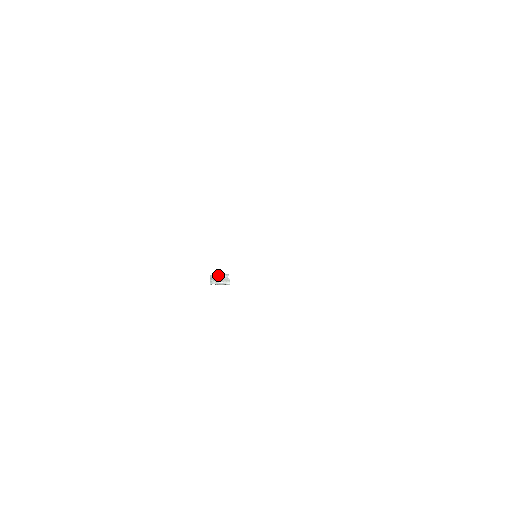
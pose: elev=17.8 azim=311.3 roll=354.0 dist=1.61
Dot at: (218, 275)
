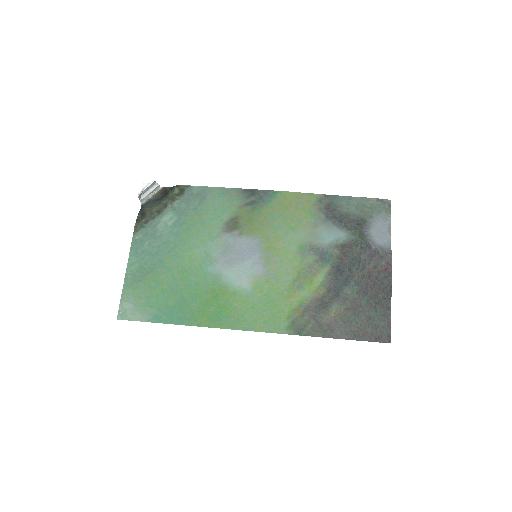
Dot at: (145, 190)
